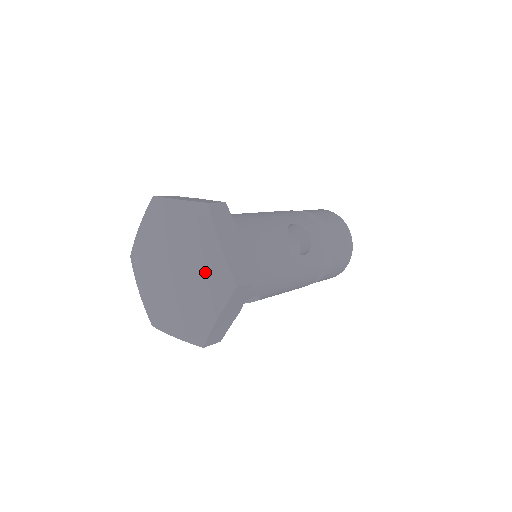
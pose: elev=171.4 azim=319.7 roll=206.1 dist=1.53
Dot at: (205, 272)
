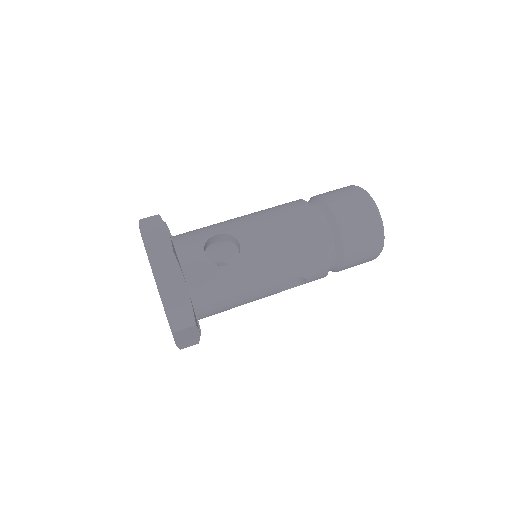
Dot at: occluded
